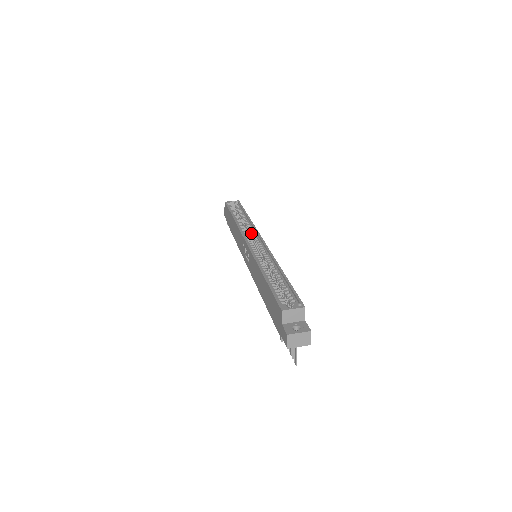
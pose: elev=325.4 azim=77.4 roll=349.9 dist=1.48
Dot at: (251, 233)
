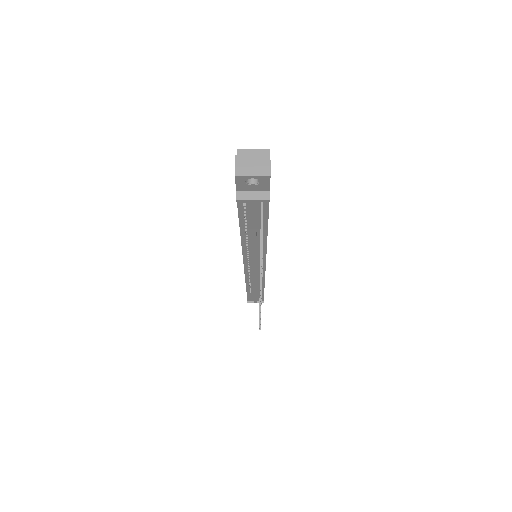
Dot at: occluded
